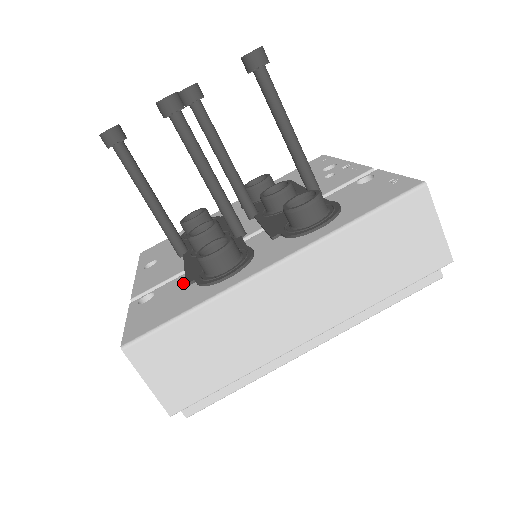
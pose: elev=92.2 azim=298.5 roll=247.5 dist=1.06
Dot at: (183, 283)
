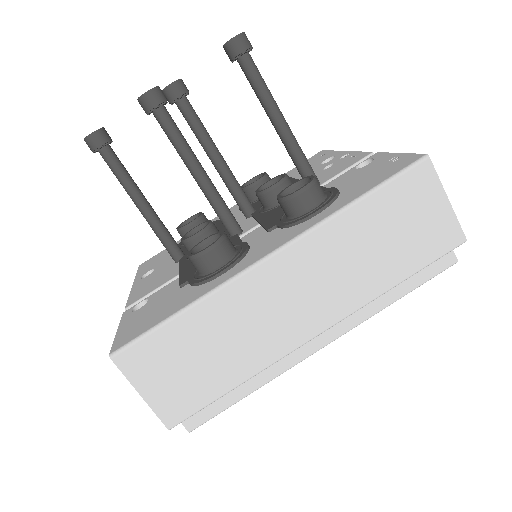
Dot at: (177, 286)
